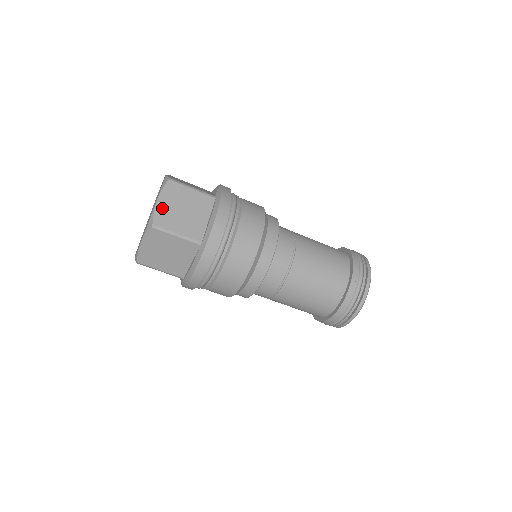
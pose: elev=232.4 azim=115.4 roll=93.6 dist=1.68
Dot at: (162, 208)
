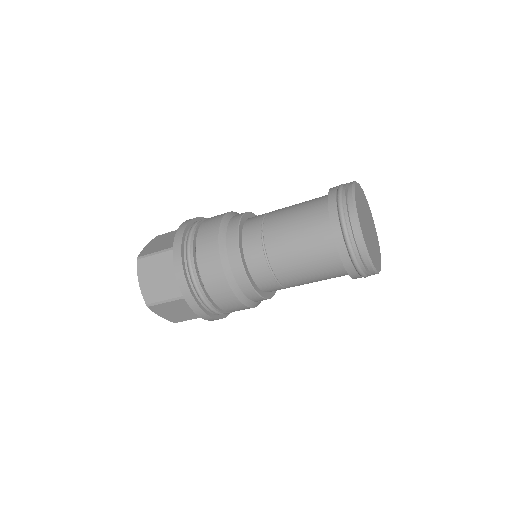
Dot at: (145, 287)
